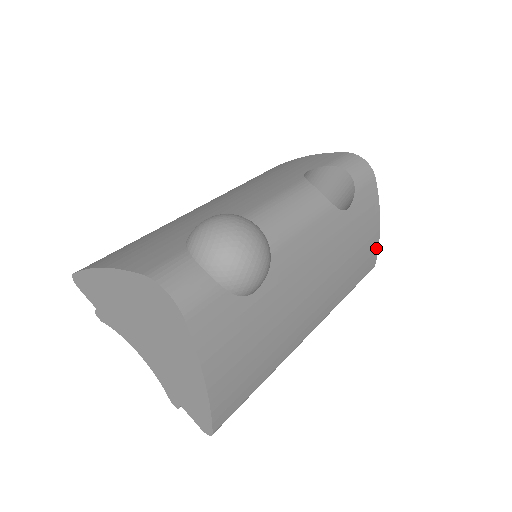
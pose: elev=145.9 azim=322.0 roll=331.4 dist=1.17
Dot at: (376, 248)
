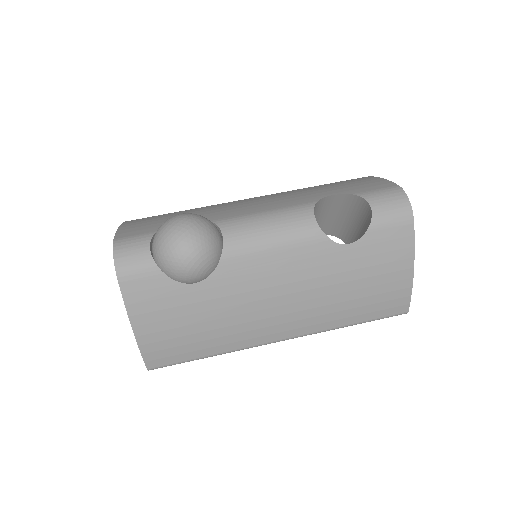
Dot at: (406, 294)
